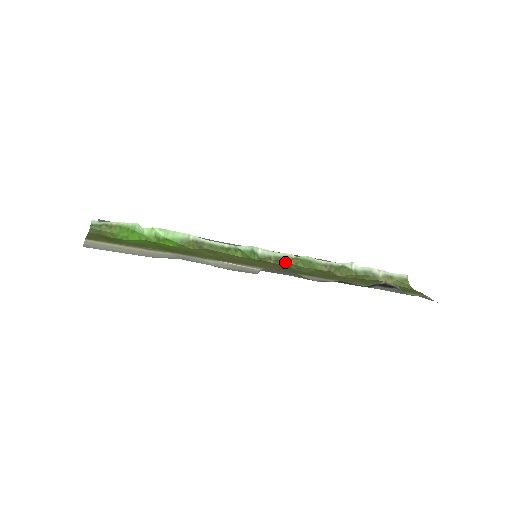
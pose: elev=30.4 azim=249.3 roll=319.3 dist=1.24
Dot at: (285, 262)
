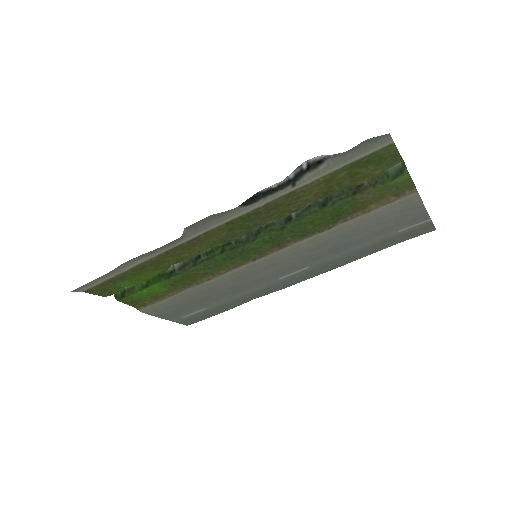
Dot at: (250, 231)
